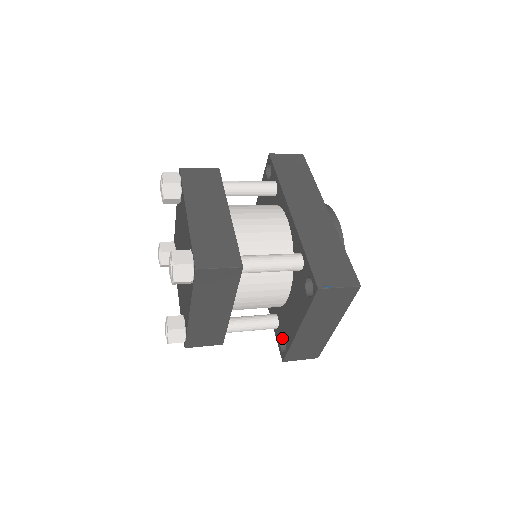
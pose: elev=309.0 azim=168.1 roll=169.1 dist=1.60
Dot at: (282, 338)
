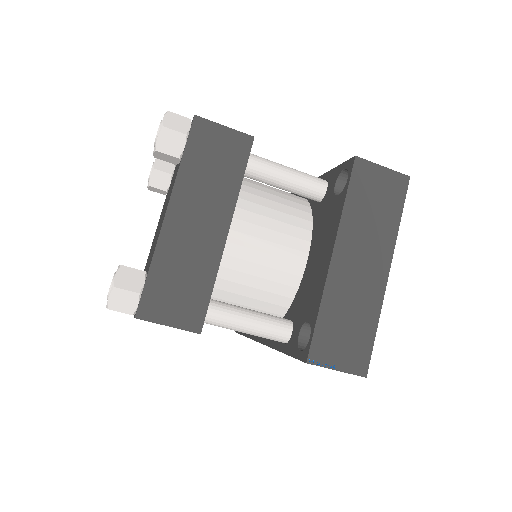
Dot at: (301, 338)
